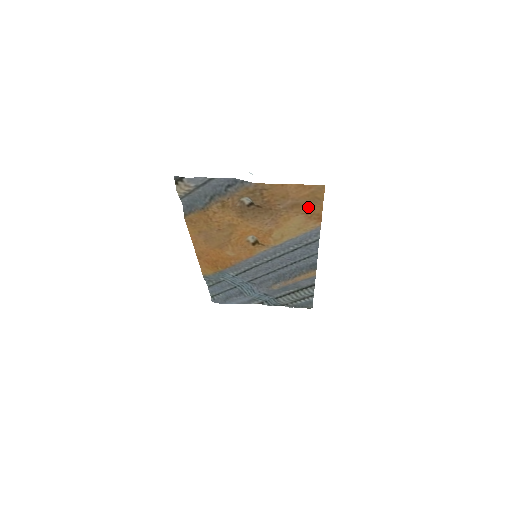
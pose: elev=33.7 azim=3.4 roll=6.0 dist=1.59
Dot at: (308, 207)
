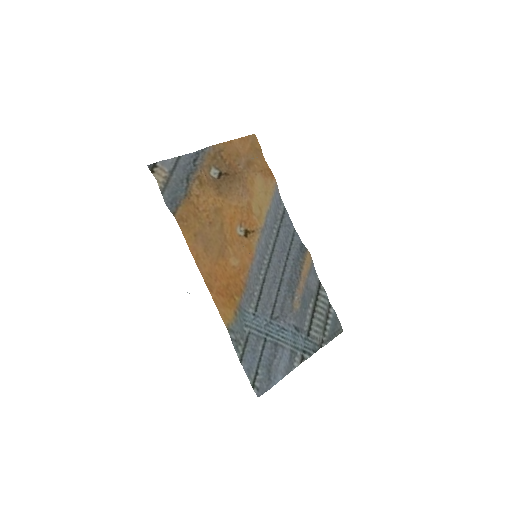
Dot at: (257, 163)
